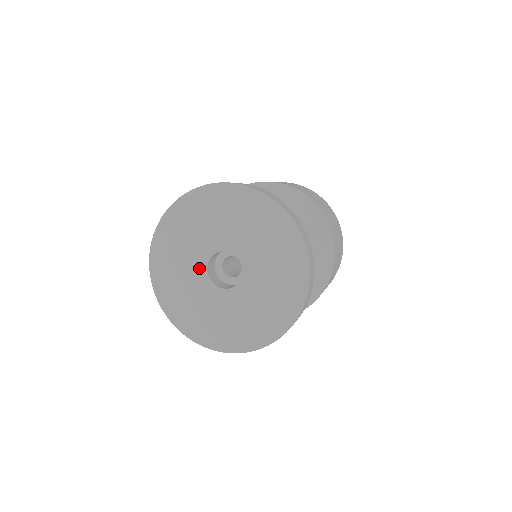
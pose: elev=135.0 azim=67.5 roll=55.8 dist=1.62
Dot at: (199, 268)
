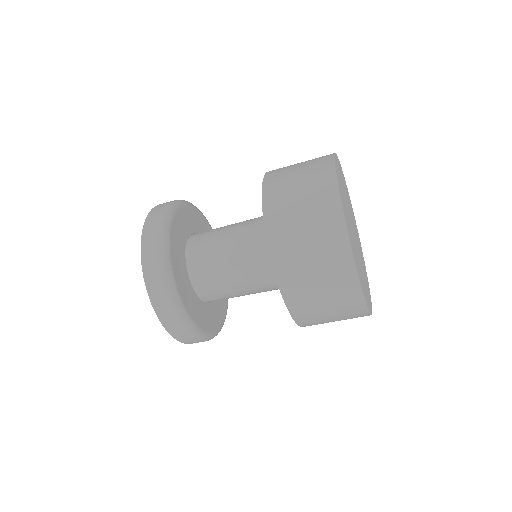
Dot at: occluded
